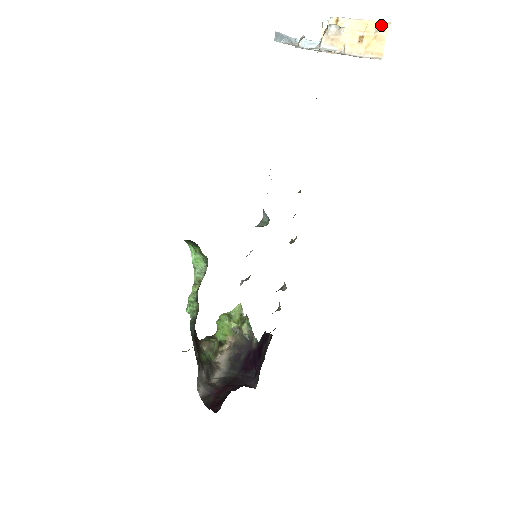
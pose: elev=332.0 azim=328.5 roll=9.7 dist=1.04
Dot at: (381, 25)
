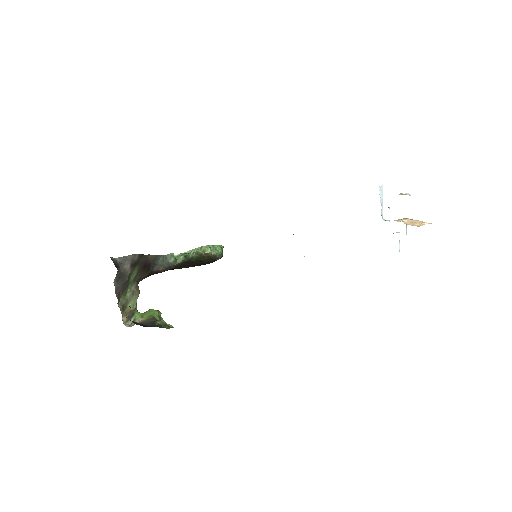
Dot at: (427, 223)
